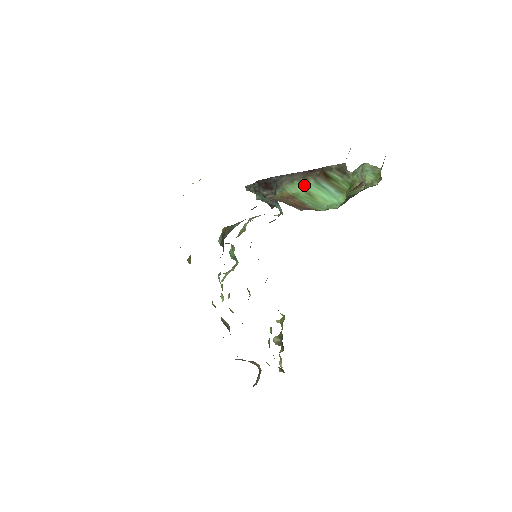
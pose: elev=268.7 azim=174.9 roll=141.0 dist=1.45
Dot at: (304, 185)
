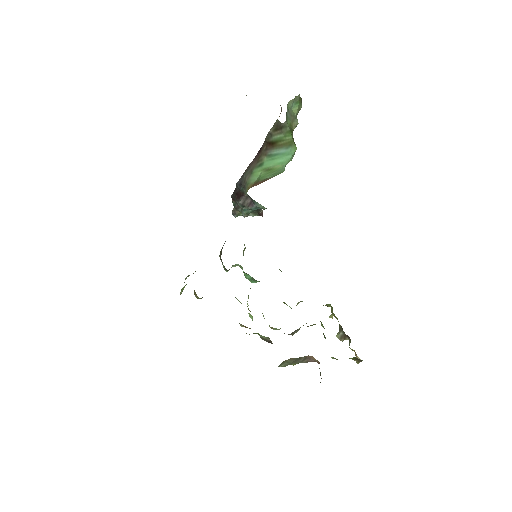
Dot at: (261, 167)
